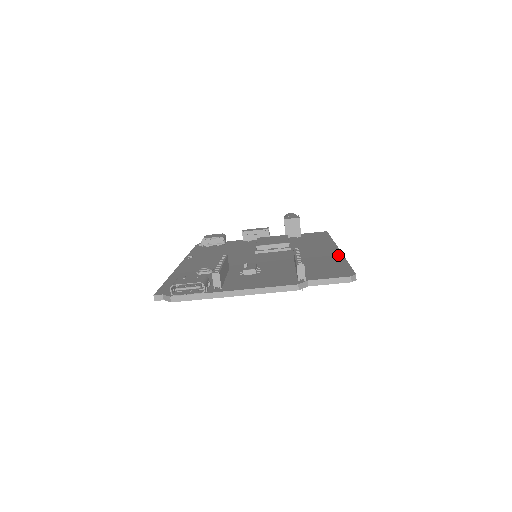
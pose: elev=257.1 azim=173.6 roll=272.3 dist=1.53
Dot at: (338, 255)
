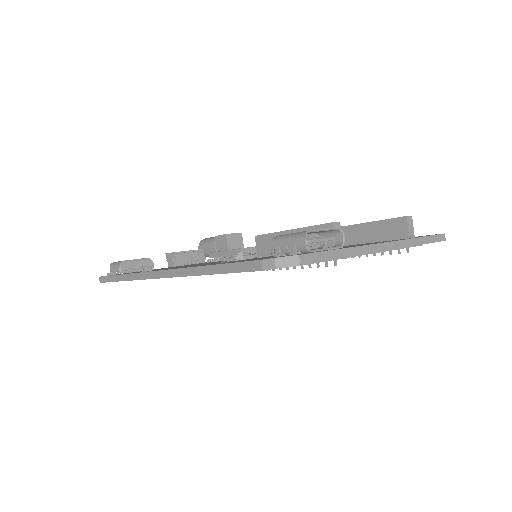
Dot at: occluded
